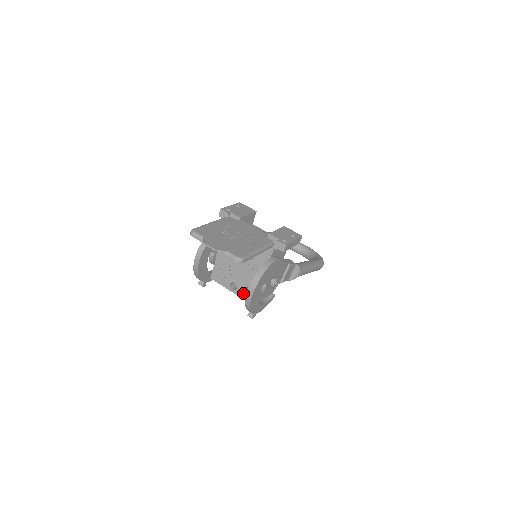
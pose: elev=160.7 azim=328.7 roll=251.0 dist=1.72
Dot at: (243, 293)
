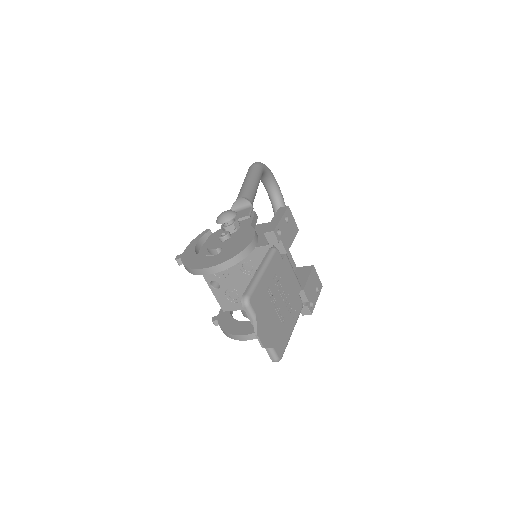
Dot at: (222, 297)
